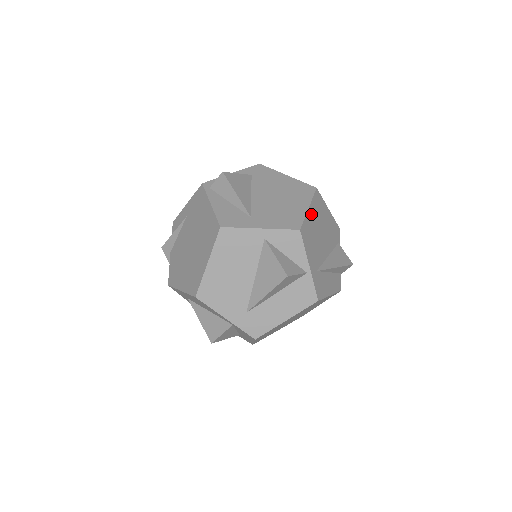
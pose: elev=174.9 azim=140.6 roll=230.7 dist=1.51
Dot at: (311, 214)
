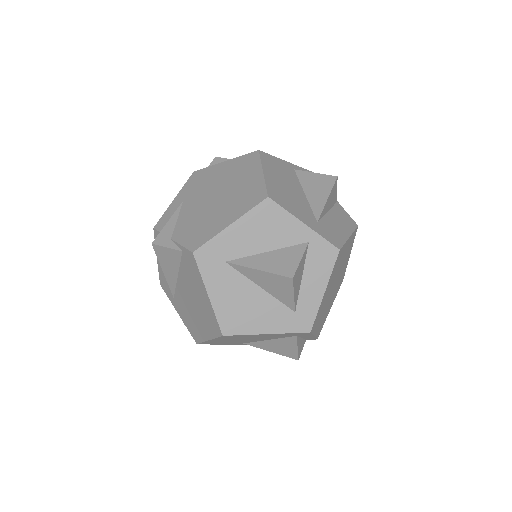
Dot at: occluded
